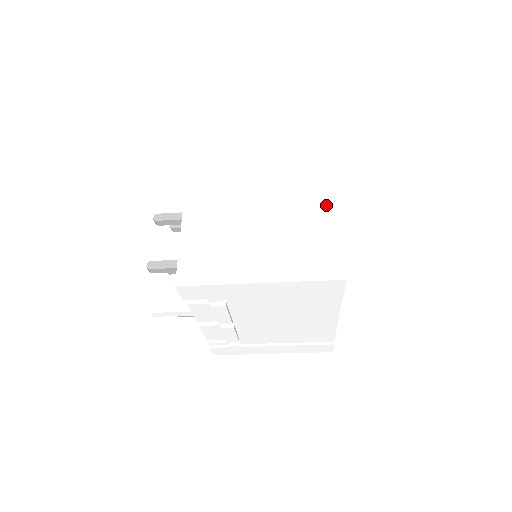
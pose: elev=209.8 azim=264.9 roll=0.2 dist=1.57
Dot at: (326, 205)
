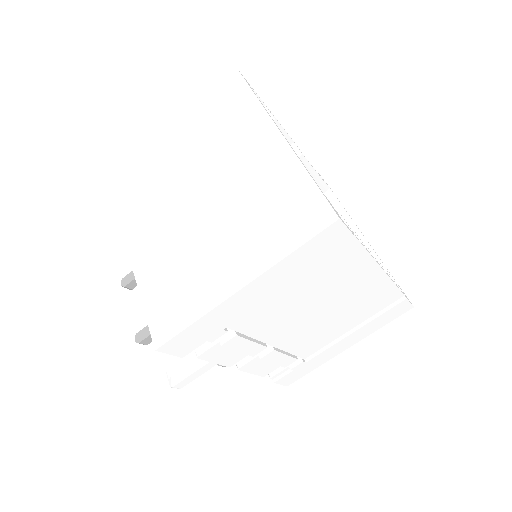
Dot at: (272, 149)
